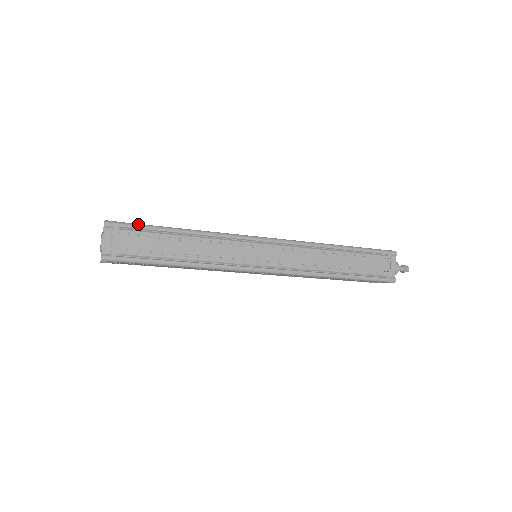
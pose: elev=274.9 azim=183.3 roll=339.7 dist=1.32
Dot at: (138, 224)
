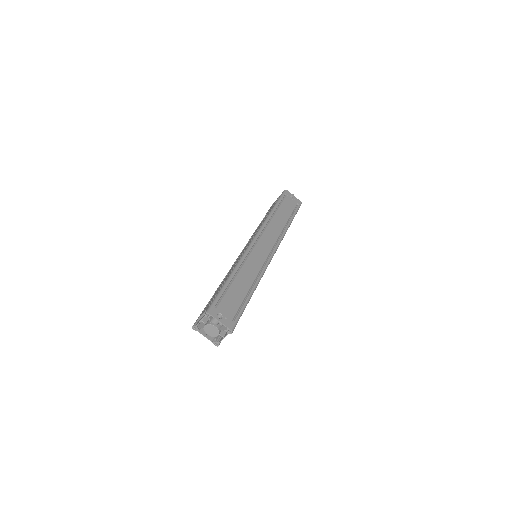
Dot at: occluded
